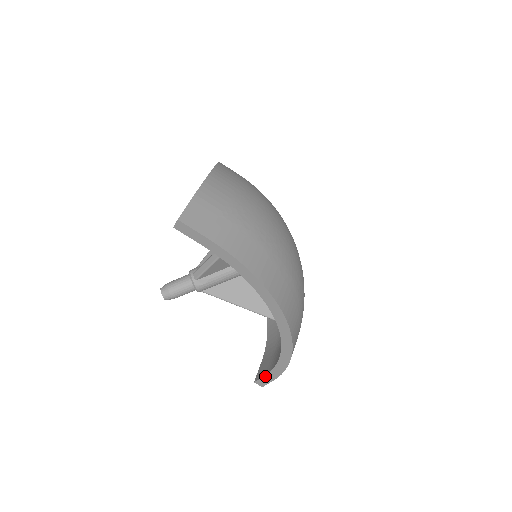
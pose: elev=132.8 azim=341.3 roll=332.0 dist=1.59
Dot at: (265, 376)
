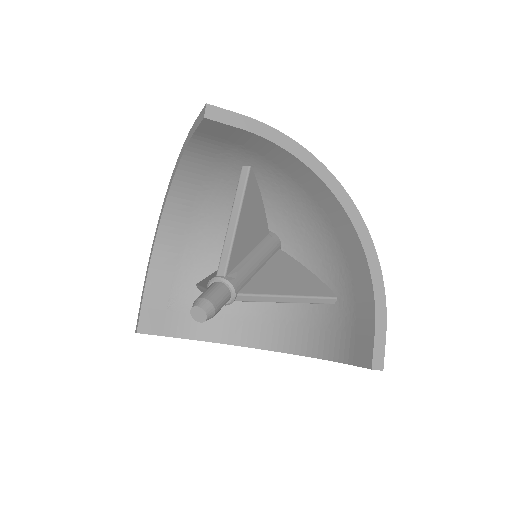
Dot at: (375, 337)
